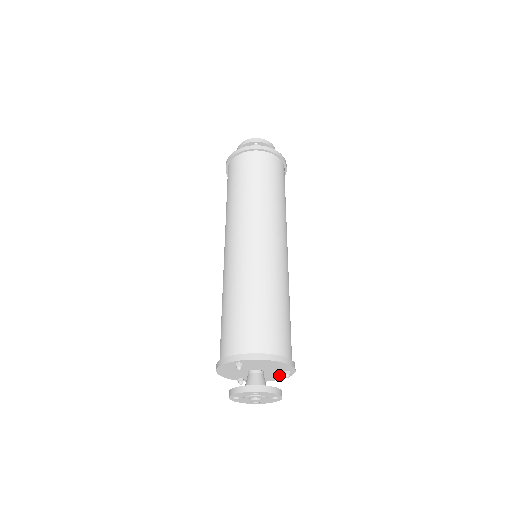
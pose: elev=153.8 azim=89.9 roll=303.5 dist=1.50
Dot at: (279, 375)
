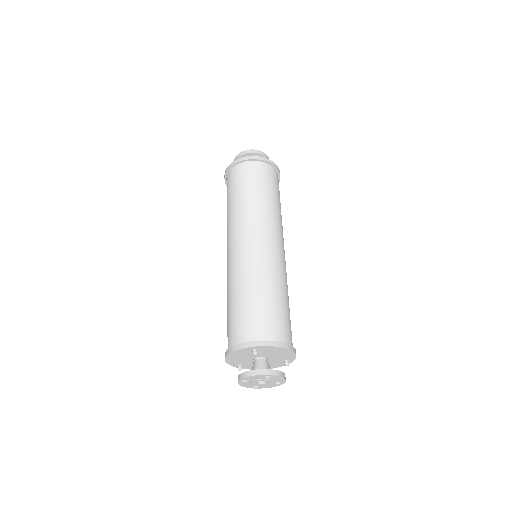
Dot at: (276, 364)
